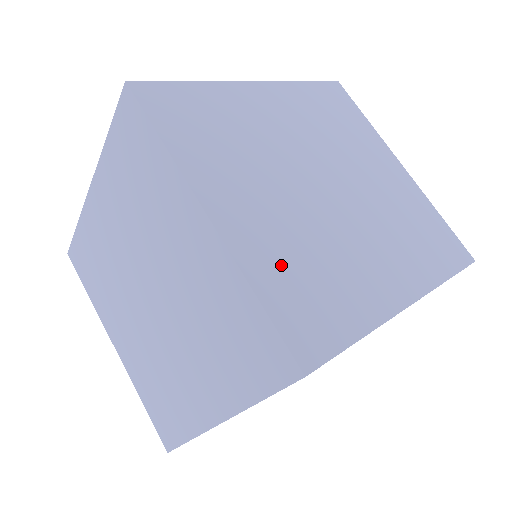
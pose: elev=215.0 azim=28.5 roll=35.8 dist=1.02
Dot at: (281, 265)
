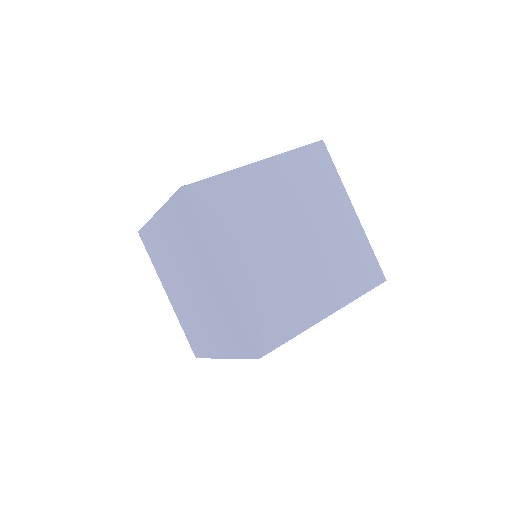
Dot at: occluded
